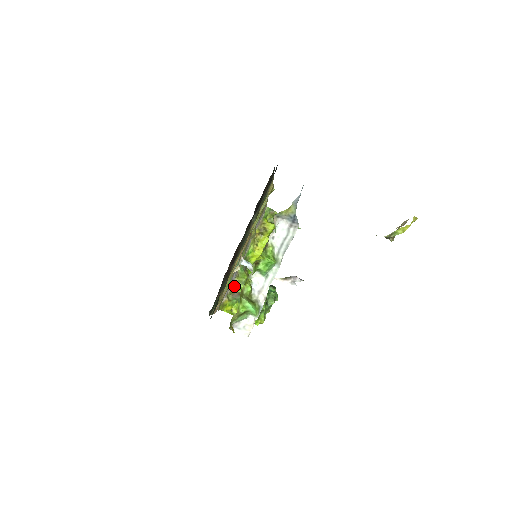
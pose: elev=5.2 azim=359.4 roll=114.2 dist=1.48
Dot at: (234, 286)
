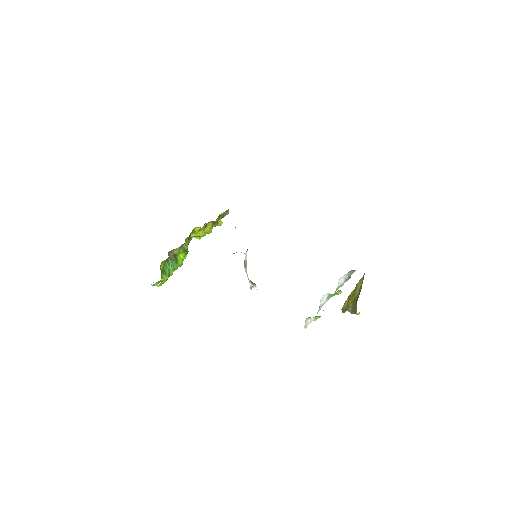
Dot at: (180, 248)
